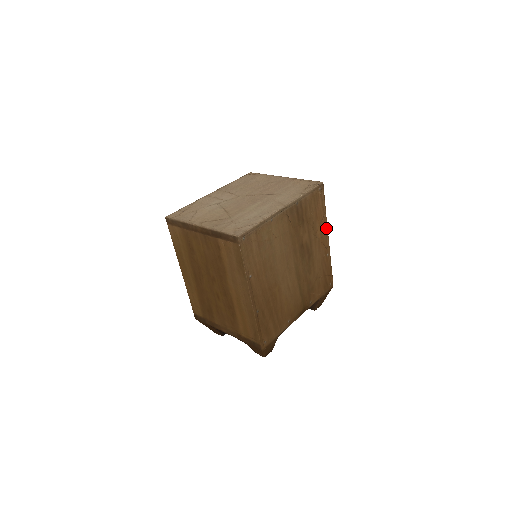
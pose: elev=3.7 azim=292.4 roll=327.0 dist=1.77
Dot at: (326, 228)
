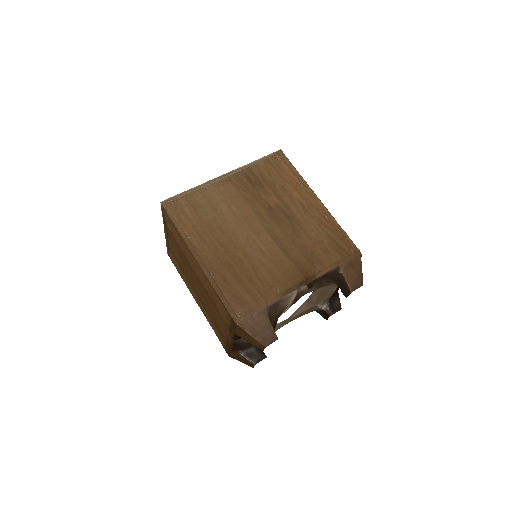
Dot at: (309, 190)
